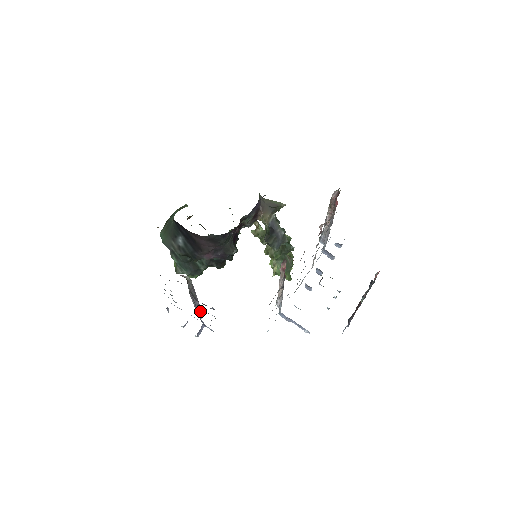
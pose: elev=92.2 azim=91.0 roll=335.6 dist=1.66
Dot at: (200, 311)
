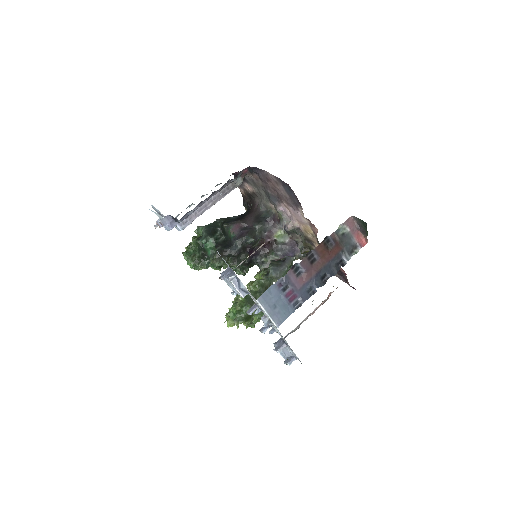
Dot at: (191, 219)
